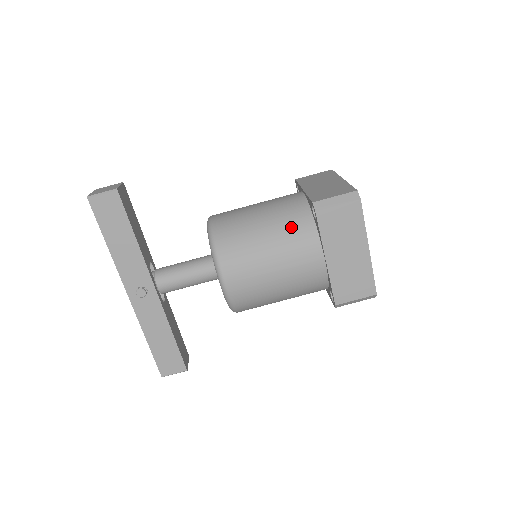
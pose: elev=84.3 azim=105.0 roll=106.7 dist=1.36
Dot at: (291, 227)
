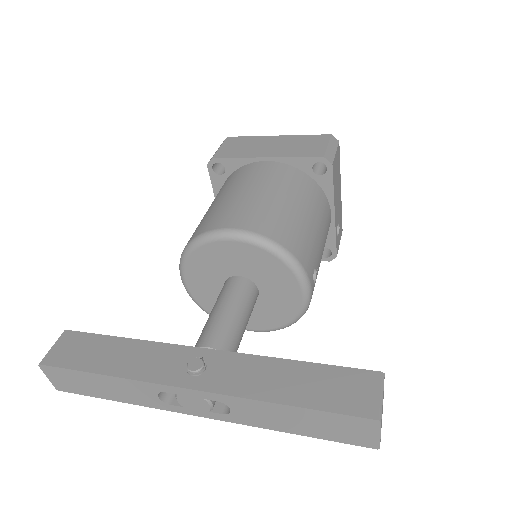
Dot at: (222, 188)
